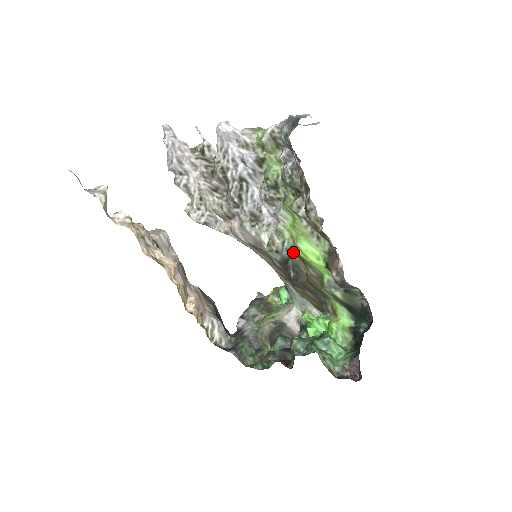
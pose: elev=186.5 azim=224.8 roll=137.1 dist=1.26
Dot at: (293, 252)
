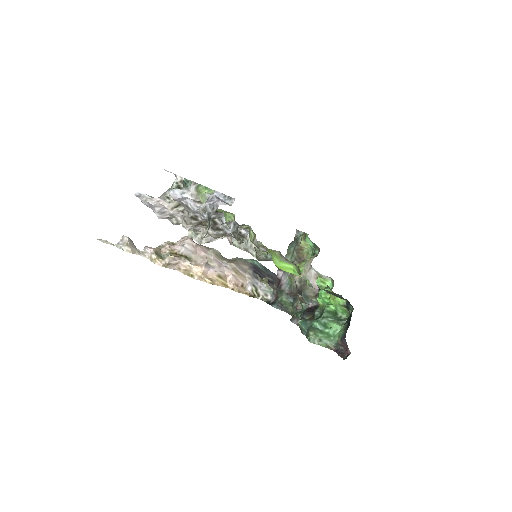
Dot at: occluded
